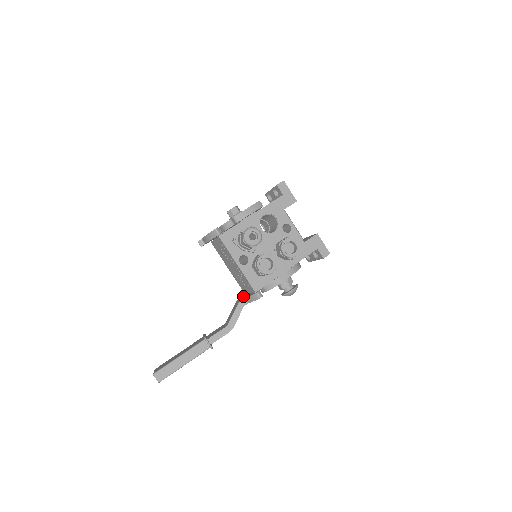
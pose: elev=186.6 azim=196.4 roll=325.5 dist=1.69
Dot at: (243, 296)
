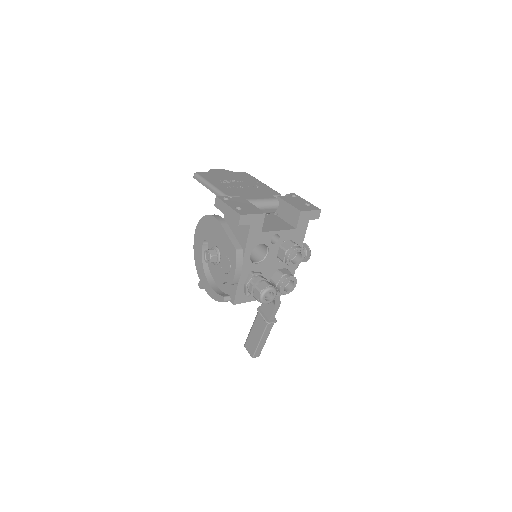
Dot at: occluded
